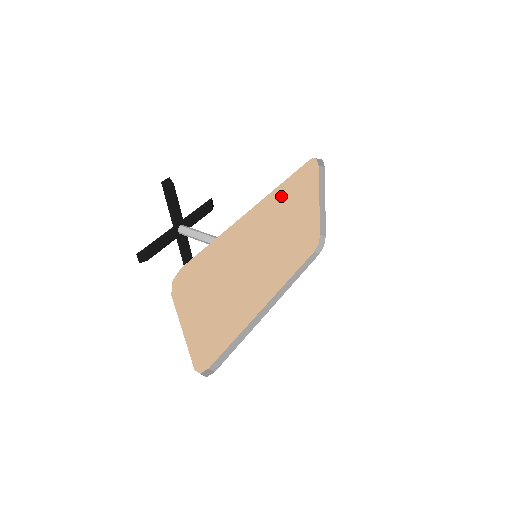
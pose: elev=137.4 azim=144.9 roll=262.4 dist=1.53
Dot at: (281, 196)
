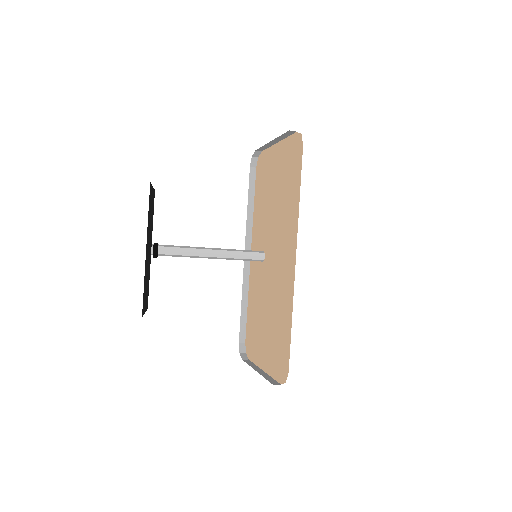
Dot at: occluded
